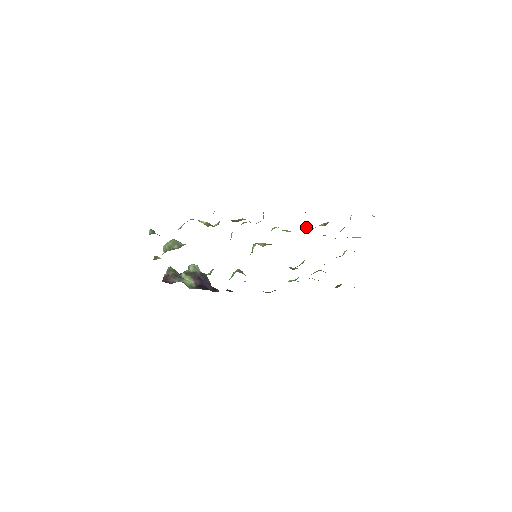
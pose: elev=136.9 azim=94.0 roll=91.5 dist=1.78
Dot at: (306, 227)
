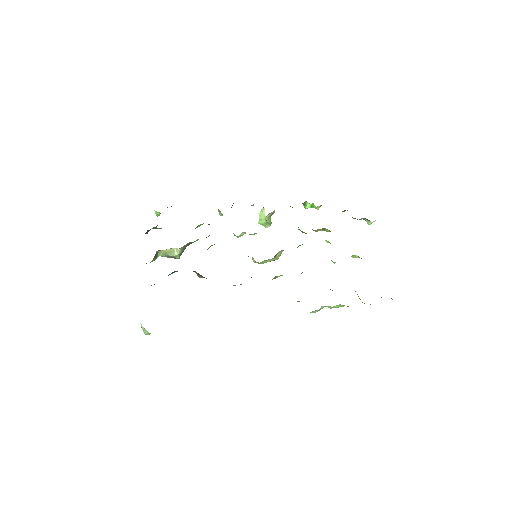
Dot at: occluded
